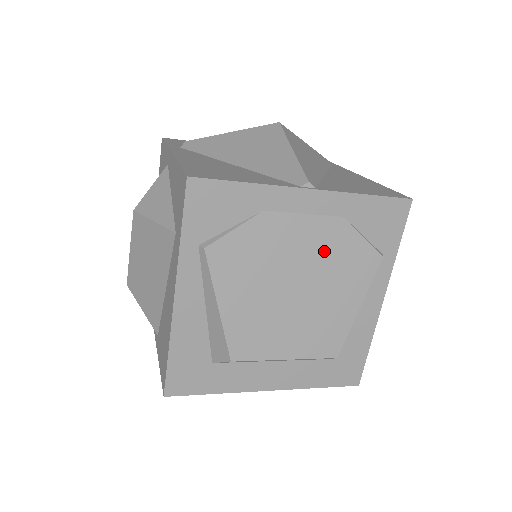
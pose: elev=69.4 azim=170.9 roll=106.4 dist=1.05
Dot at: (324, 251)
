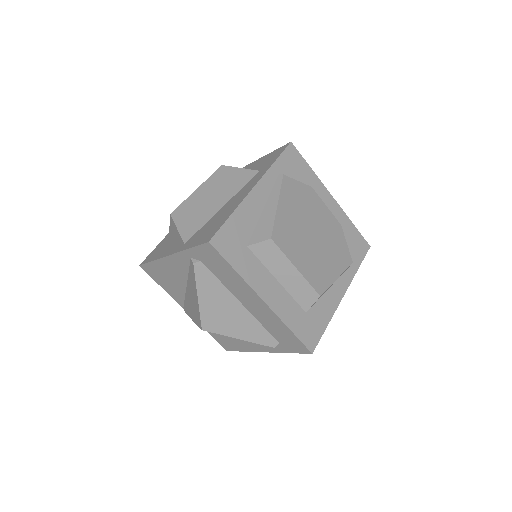
Dot at: (330, 231)
